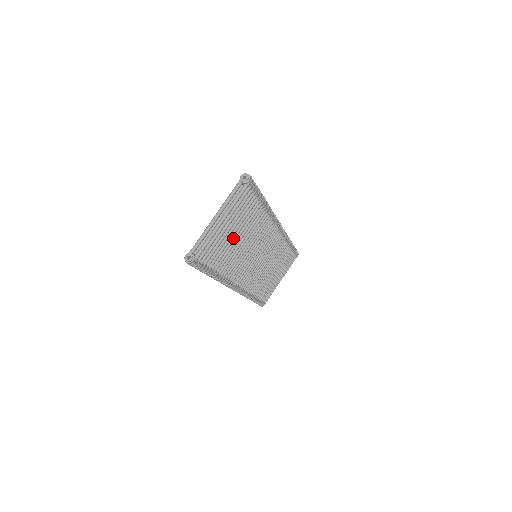
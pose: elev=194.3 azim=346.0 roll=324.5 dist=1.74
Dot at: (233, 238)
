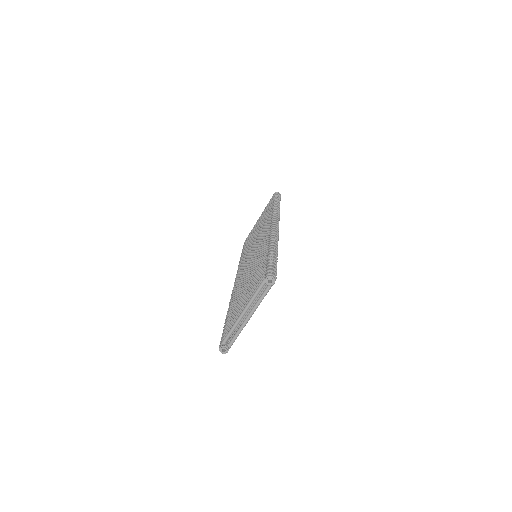
Dot at: occluded
